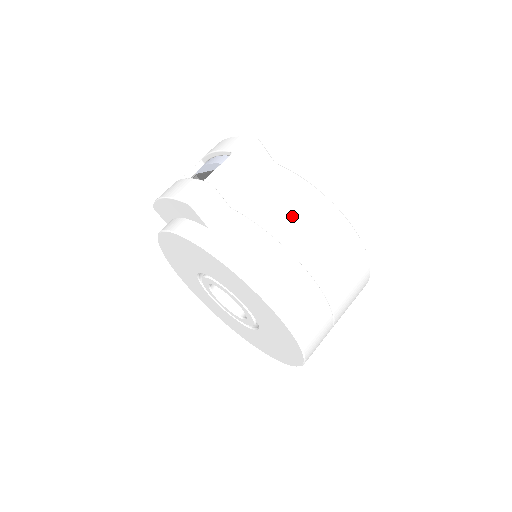
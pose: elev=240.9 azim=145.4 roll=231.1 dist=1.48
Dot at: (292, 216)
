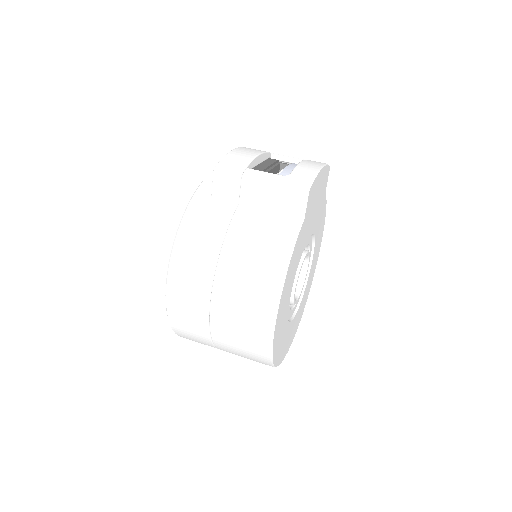
Dot at: (248, 256)
